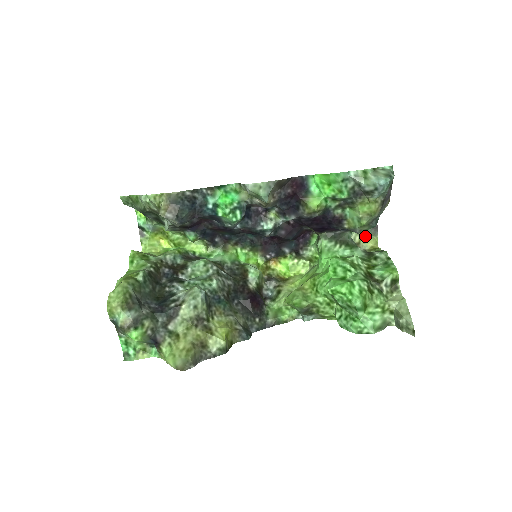
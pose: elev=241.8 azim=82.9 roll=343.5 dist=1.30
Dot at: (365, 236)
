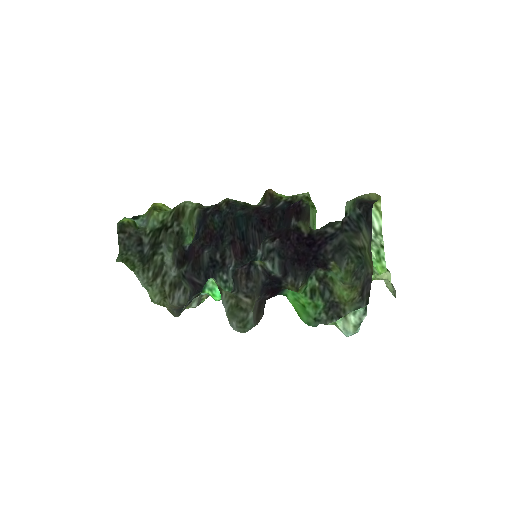
Dot at: occluded
